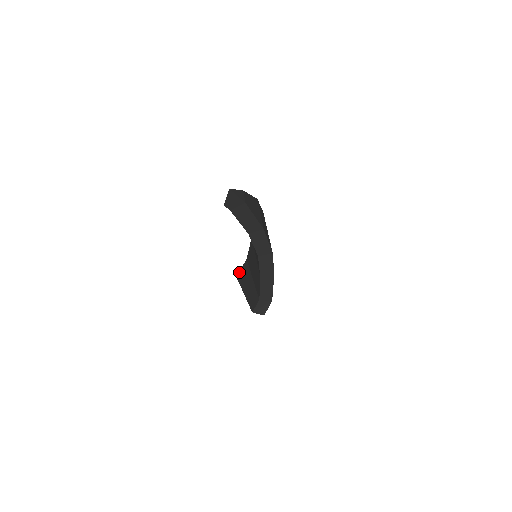
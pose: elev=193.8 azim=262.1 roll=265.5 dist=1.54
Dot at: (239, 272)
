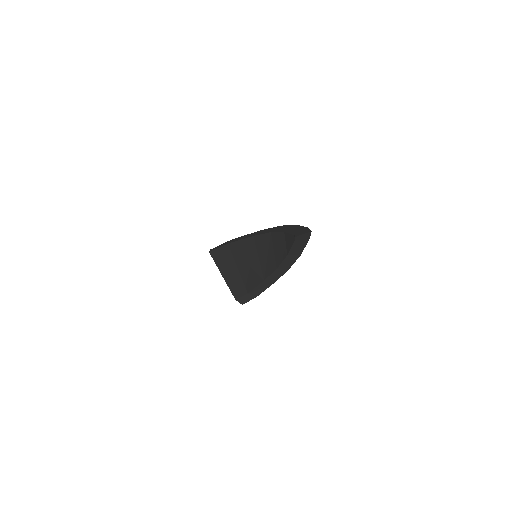
Dot at: (215, 250)
